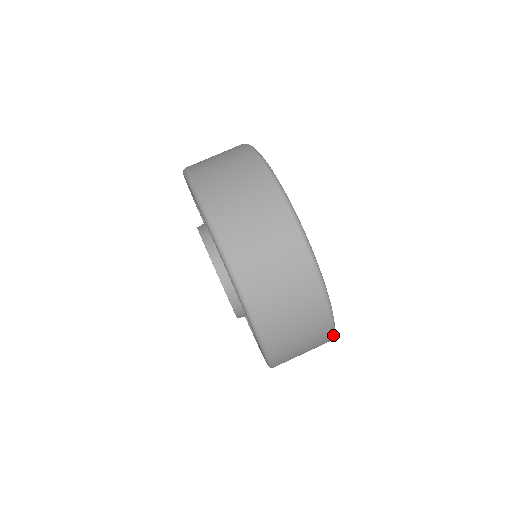
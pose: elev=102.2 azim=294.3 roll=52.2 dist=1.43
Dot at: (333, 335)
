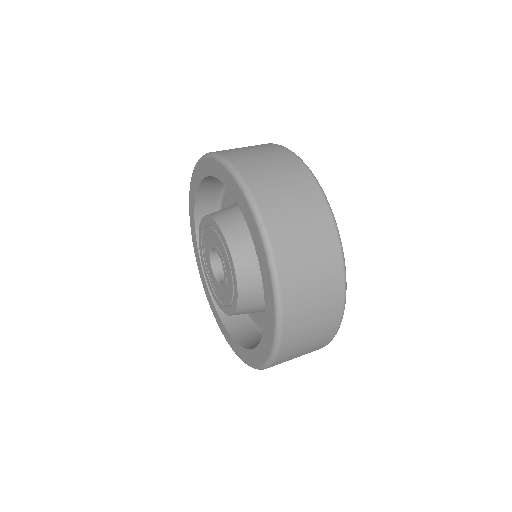
Dot at: (328, 205)
